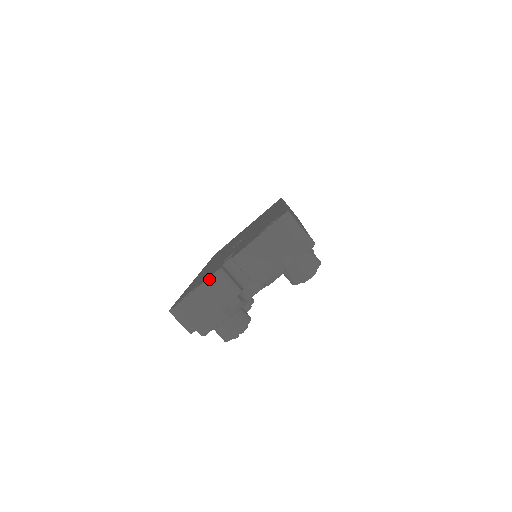
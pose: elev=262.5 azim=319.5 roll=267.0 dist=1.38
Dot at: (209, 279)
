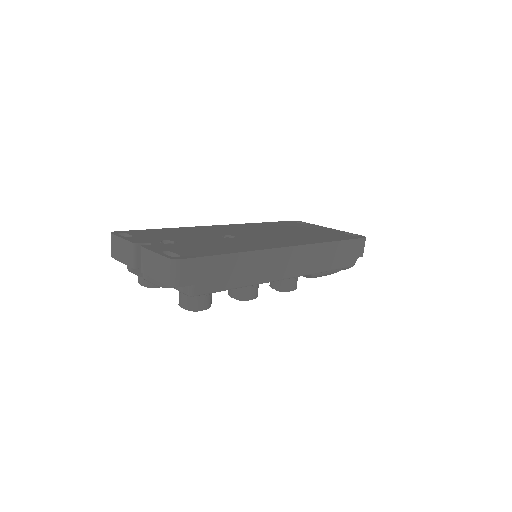
Dot at: (128, 241)
